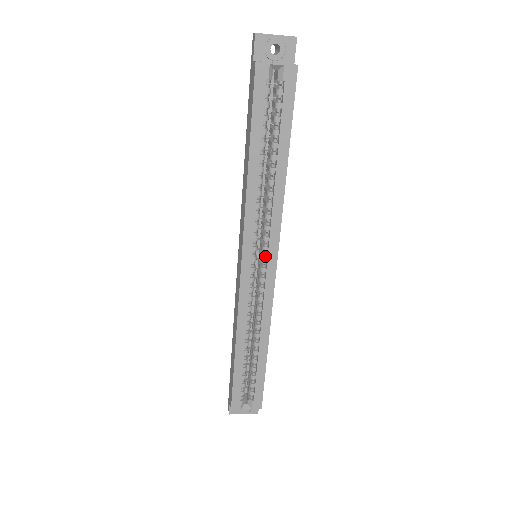
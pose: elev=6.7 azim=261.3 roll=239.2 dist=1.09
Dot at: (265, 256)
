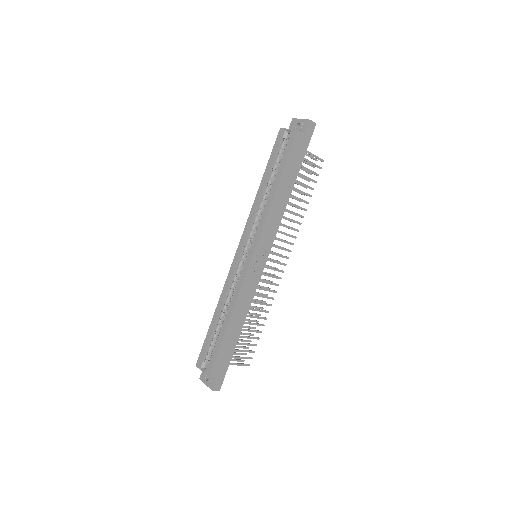
Dot at: (251, 248)
